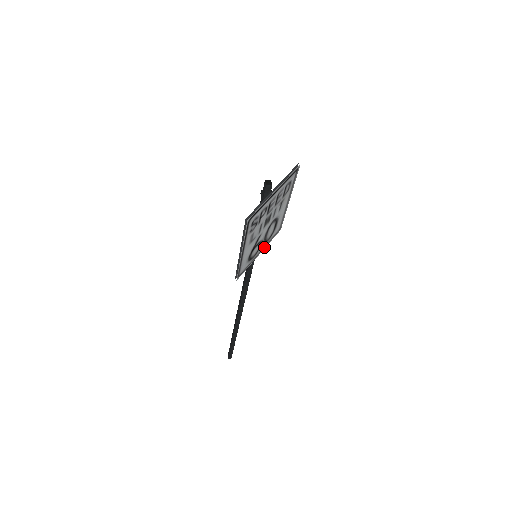
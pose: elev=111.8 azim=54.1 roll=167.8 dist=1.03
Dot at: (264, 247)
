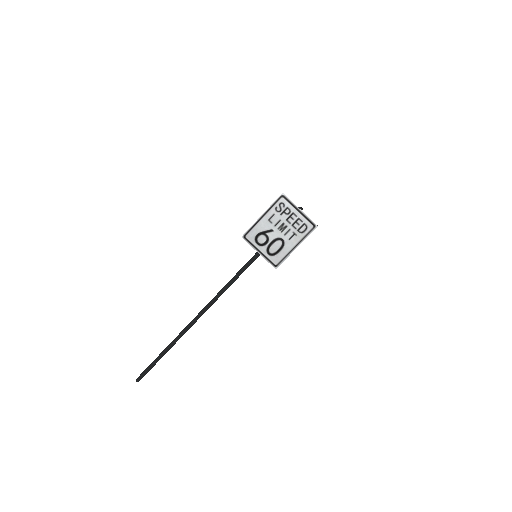
Dot at: (264, 255)
